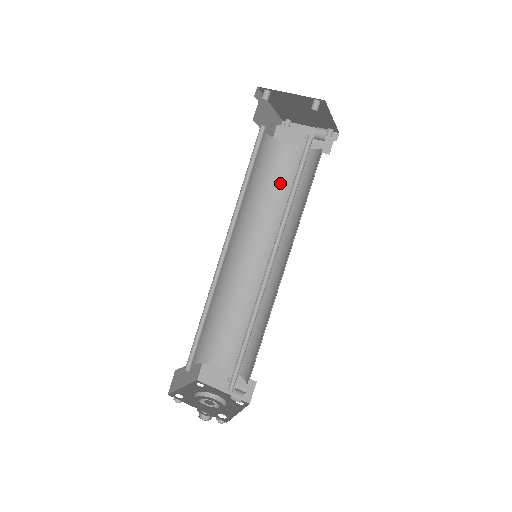
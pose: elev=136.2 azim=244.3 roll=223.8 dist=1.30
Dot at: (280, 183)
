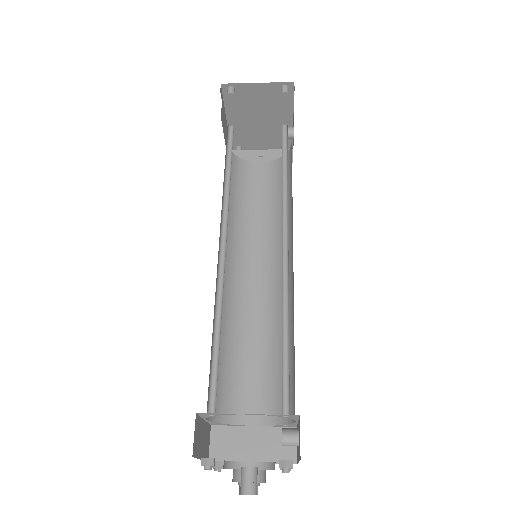
Dot at: (251, 196)
